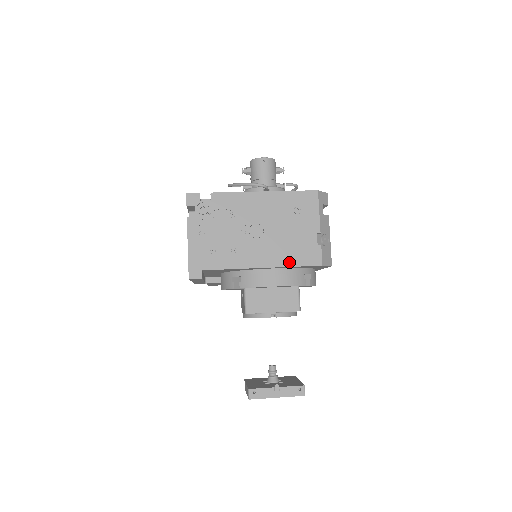
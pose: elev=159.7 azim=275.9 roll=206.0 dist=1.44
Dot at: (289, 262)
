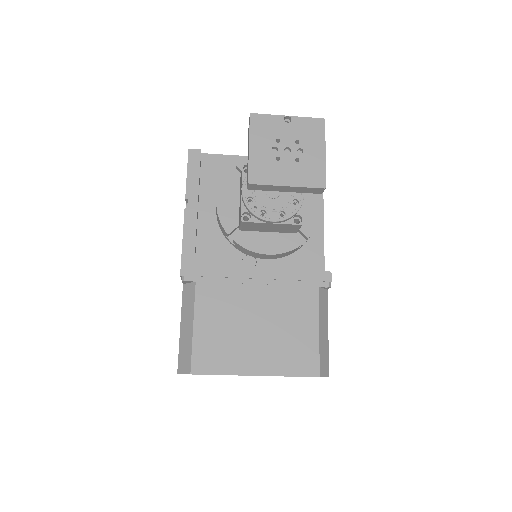
Dot at: occluded
